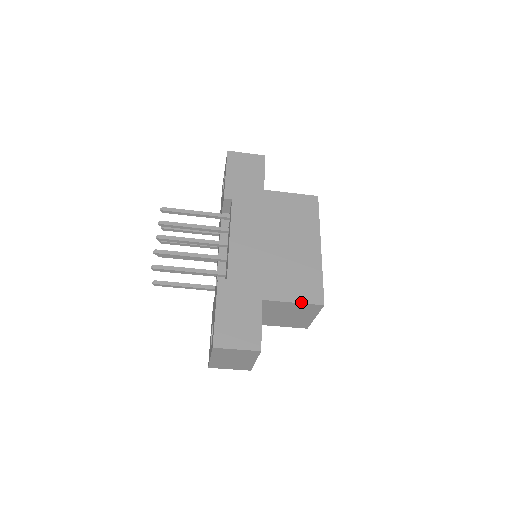
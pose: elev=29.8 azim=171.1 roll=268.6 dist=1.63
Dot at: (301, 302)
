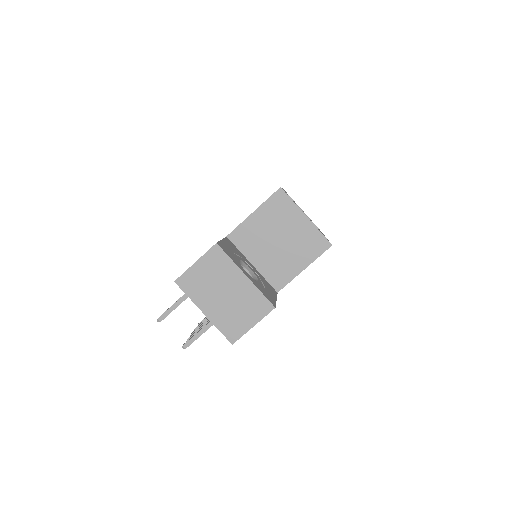
Dot at: (260, 206)
